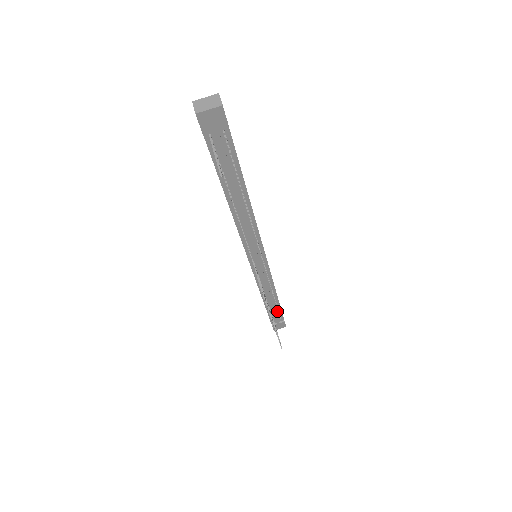
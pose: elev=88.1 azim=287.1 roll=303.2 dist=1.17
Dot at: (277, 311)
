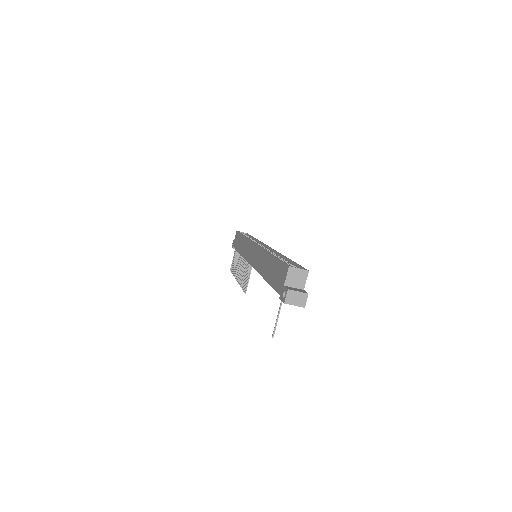
Dot at: occluded
